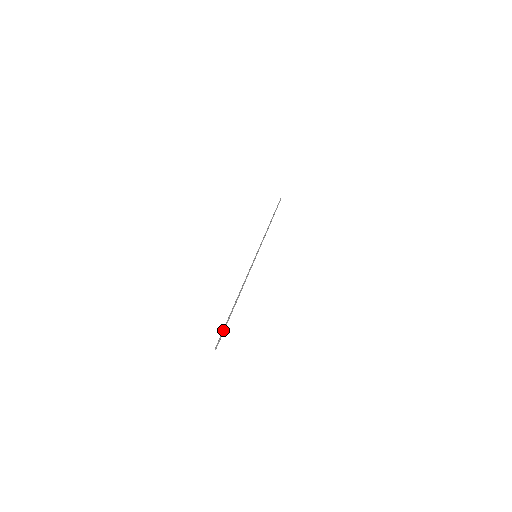
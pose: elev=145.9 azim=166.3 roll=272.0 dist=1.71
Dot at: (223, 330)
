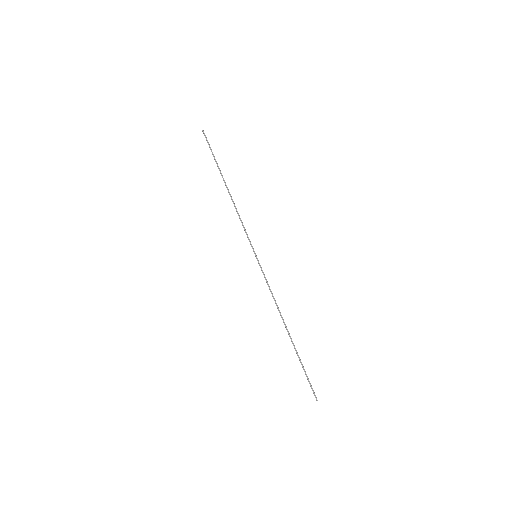
Dot at: occluded
